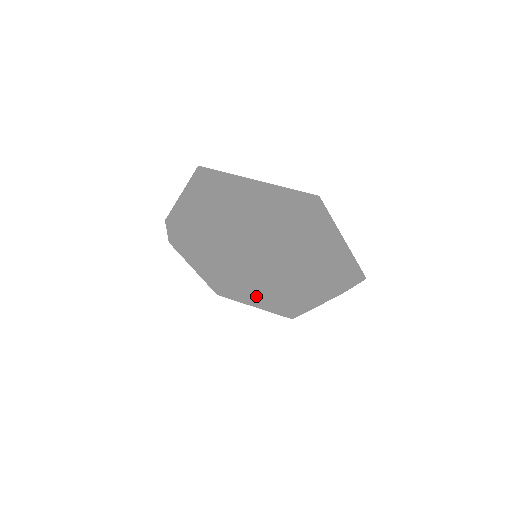
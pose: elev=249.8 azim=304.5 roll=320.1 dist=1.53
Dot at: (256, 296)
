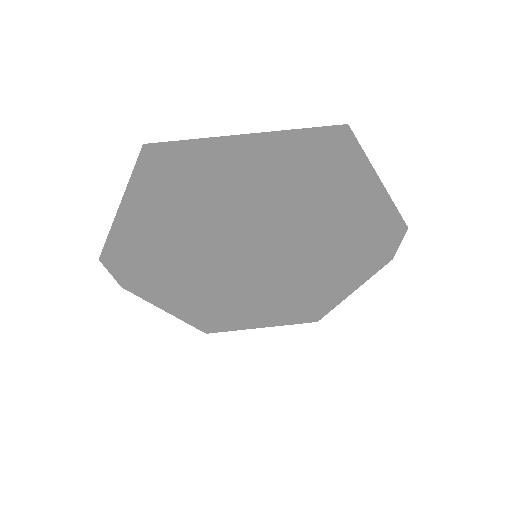
Dot at: (265, 312)
